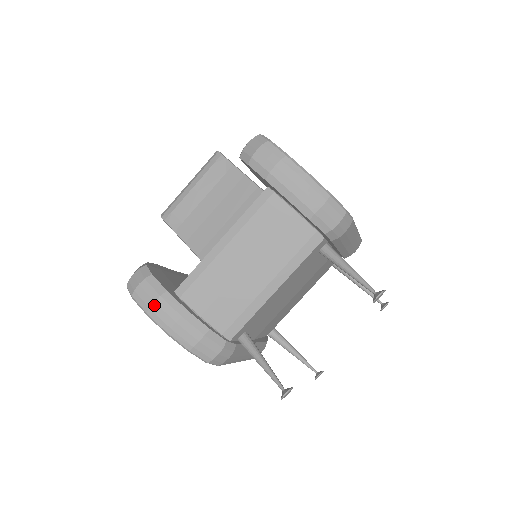
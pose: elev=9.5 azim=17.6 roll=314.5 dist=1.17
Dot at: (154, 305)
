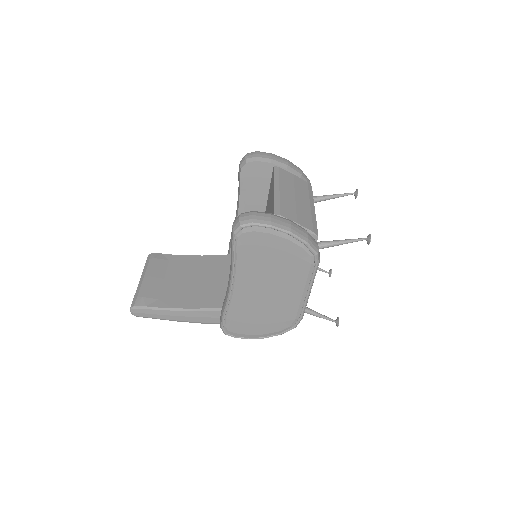
Dot at: (272, 219)
